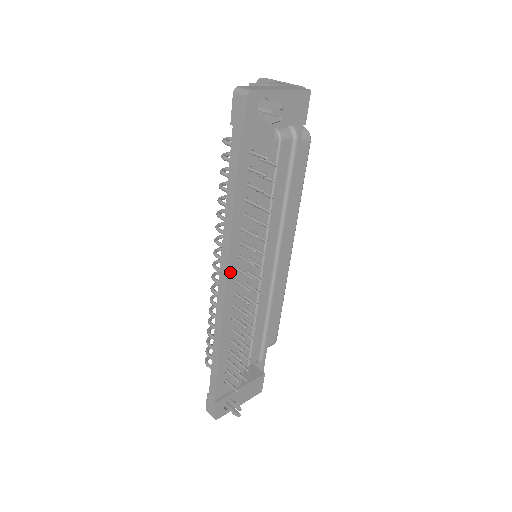
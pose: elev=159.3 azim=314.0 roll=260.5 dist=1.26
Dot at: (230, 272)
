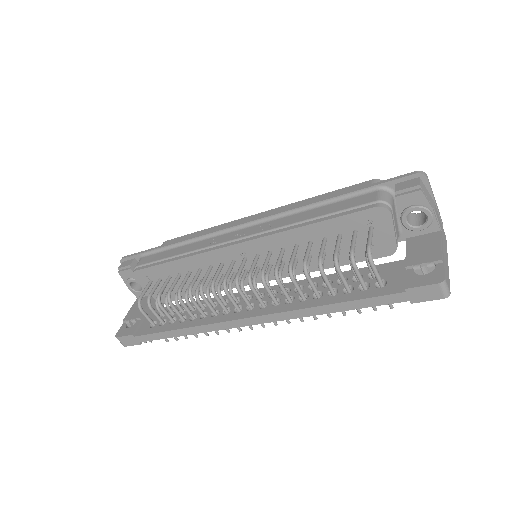
Dot at: (265, 320)
